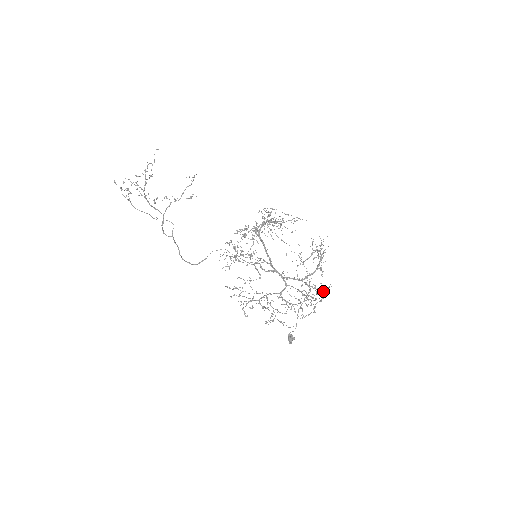
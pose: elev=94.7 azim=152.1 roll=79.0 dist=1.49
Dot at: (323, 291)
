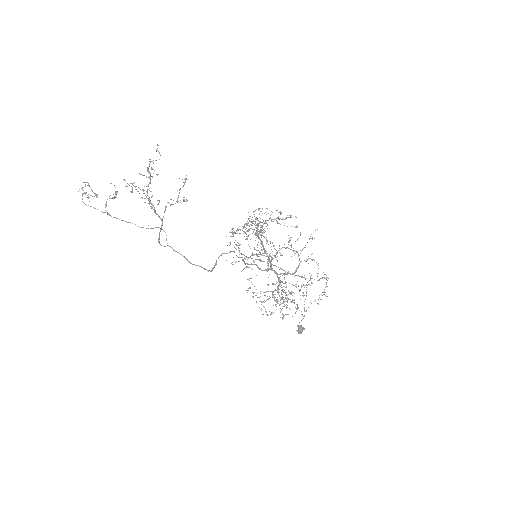
Dot at: (319, 279)
